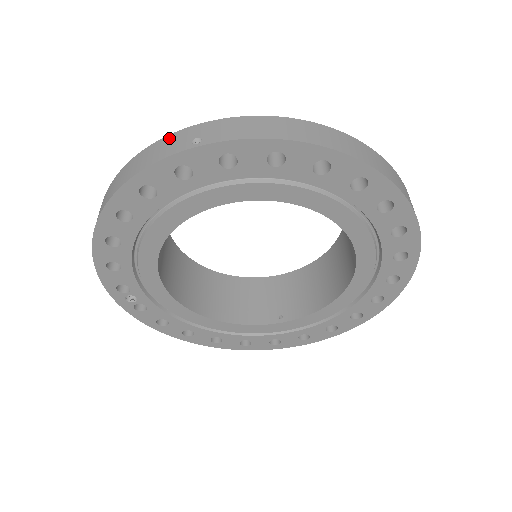
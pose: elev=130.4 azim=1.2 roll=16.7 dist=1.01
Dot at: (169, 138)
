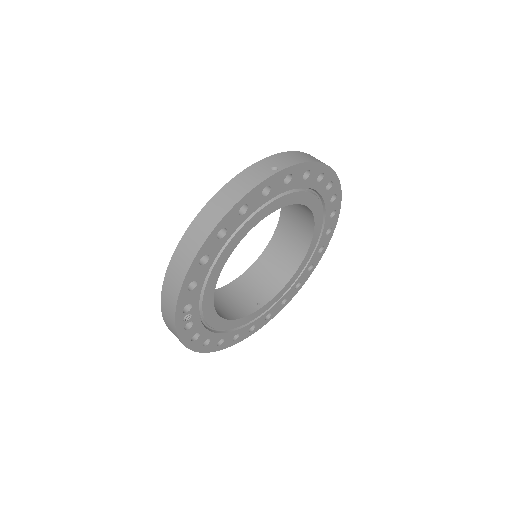
Dot at: (248, 171)
